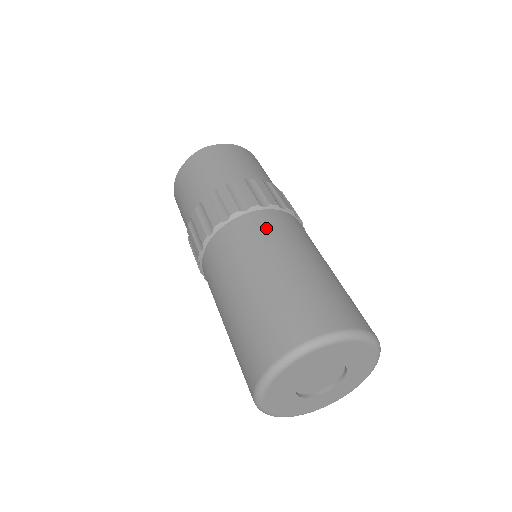
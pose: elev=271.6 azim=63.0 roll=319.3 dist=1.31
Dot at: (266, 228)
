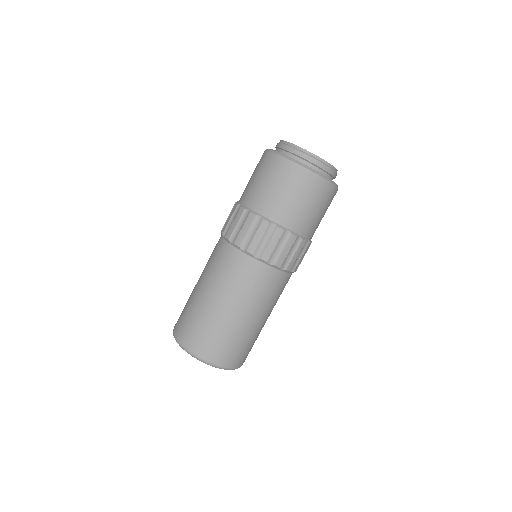
Dot at: (265, 287)
